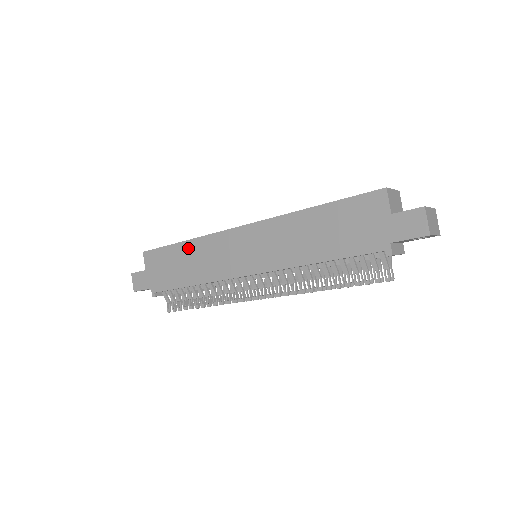
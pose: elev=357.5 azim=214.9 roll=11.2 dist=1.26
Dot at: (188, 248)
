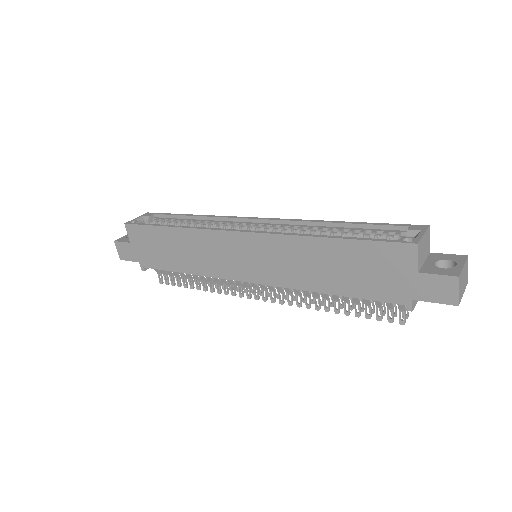
Dot at: (177, 236)
